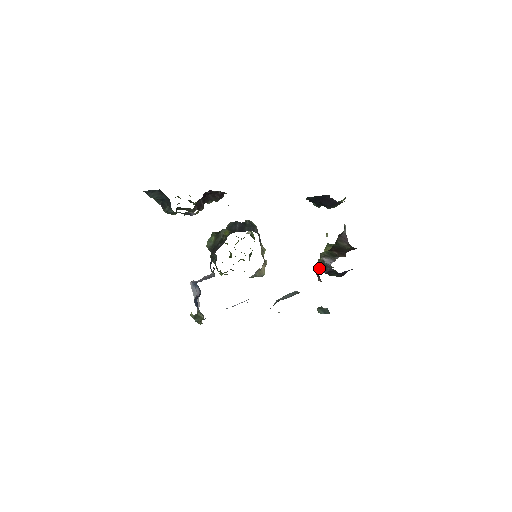
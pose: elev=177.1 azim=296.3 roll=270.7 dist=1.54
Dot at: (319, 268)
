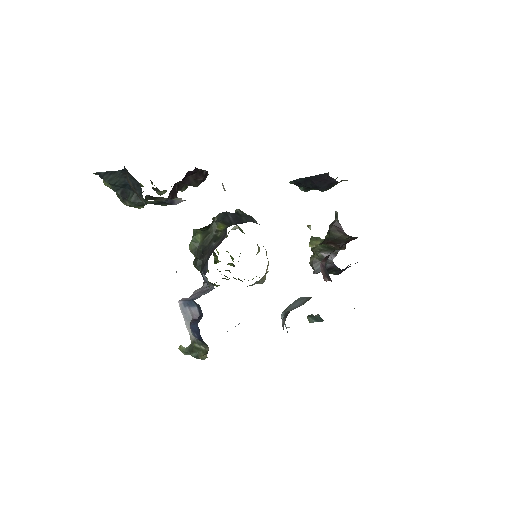
Dot at: (314, 266)
